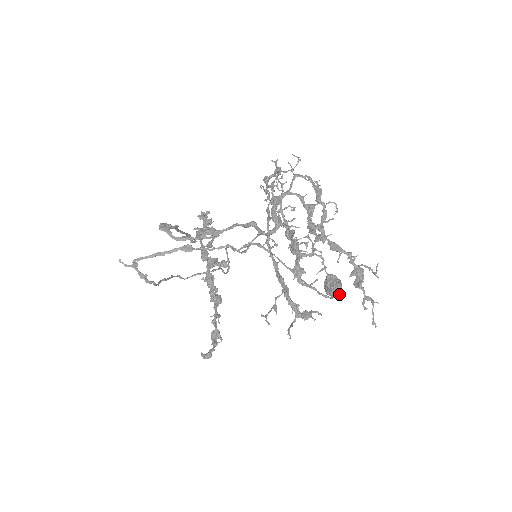
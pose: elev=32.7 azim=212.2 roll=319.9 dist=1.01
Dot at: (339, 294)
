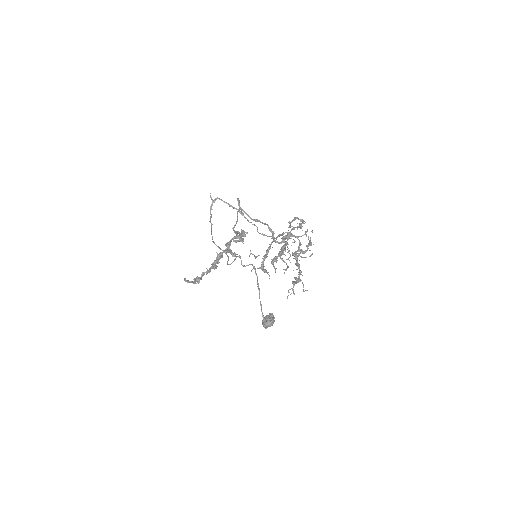
Dot at: (269, 325)
